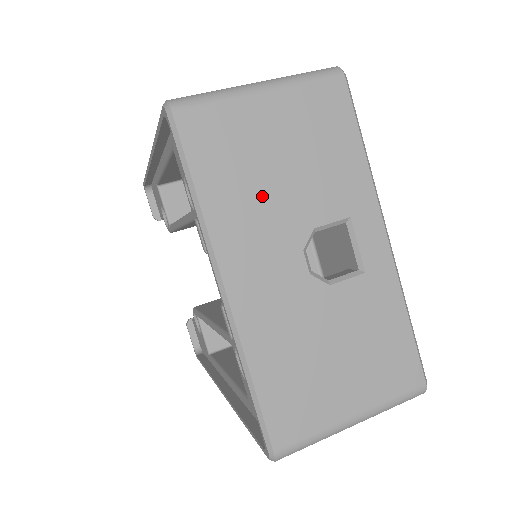
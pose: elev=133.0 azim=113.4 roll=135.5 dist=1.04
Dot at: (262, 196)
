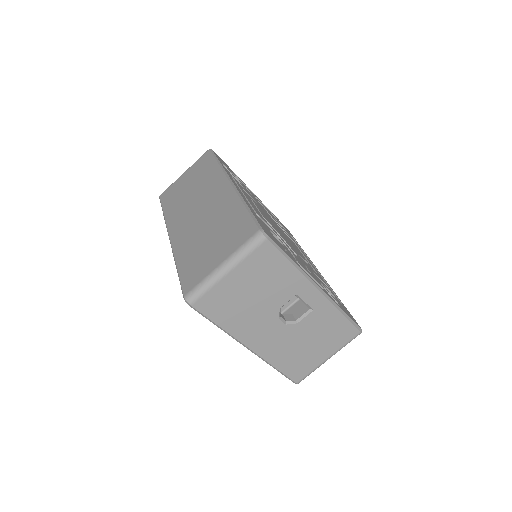
Dot at: (249, 311)
